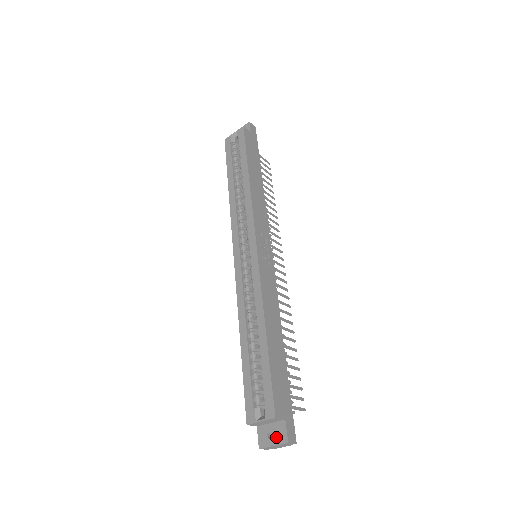
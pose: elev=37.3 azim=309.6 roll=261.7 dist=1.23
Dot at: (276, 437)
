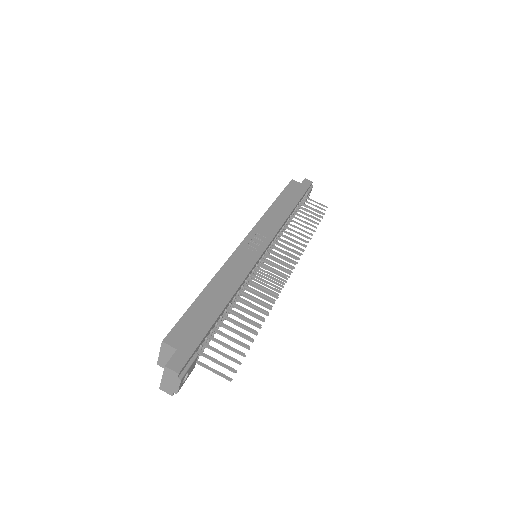
Dot at: occluded
